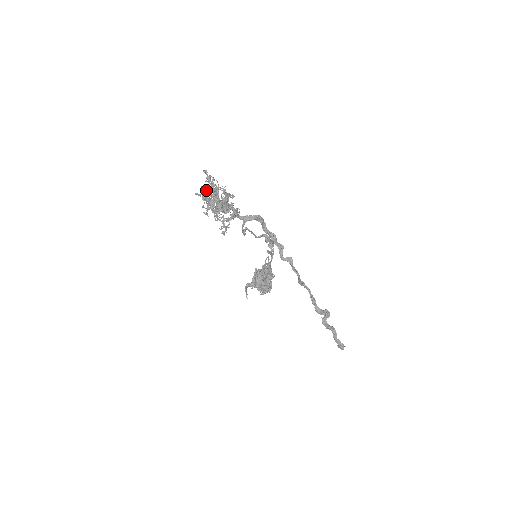
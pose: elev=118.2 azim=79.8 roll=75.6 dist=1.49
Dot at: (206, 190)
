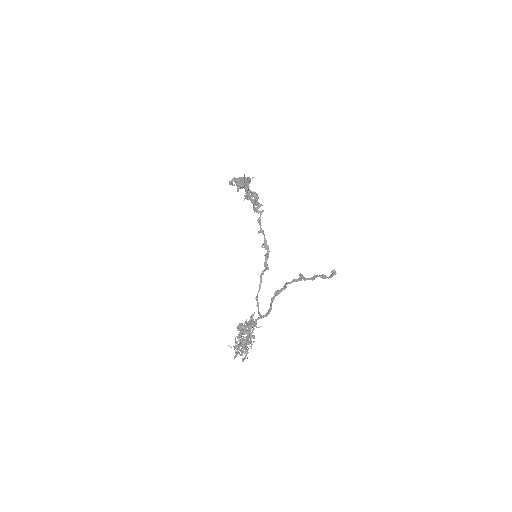
Dot at: (237, 348)
